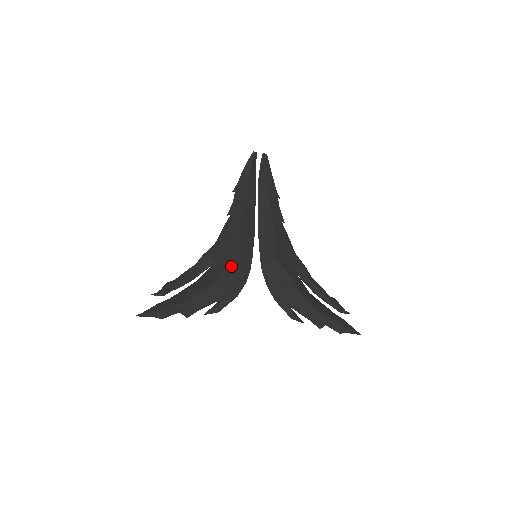
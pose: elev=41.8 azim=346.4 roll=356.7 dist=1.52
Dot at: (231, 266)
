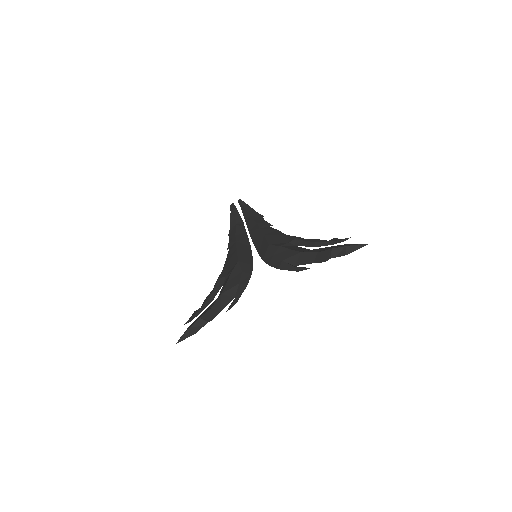
Dot at: (235, 271)
